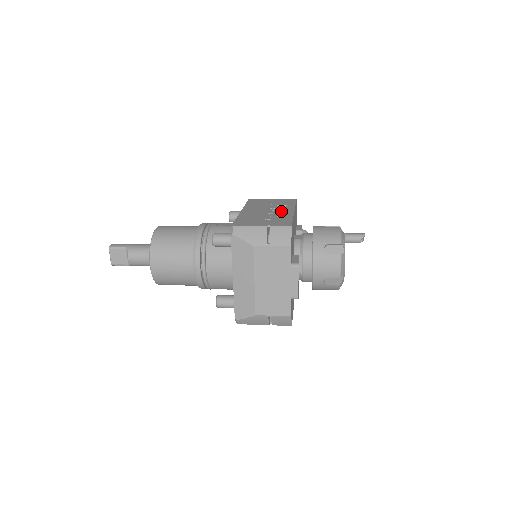
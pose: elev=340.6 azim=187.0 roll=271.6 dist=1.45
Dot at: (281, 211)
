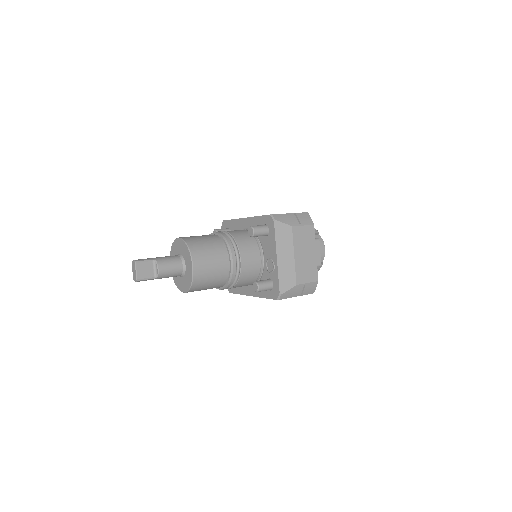
Dot at: occluded
